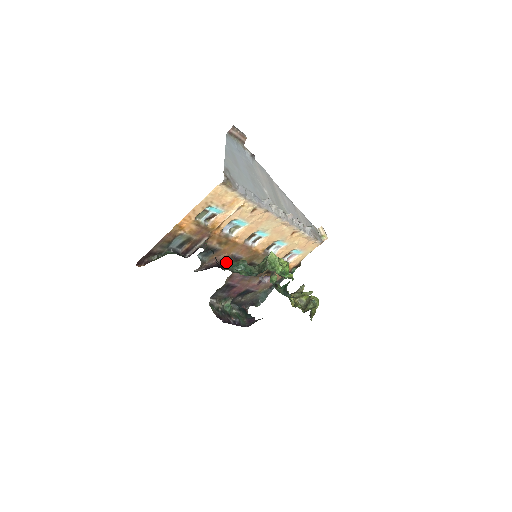
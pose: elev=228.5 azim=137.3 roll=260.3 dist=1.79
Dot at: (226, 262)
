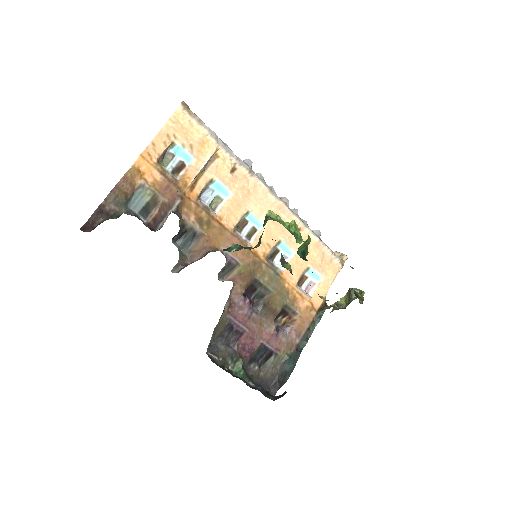
Dot at: (214, 250)
